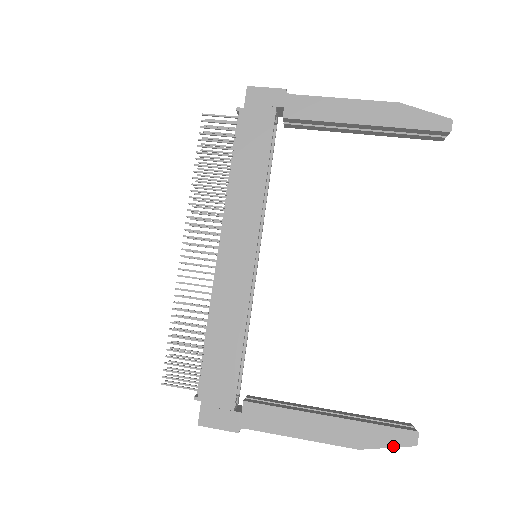
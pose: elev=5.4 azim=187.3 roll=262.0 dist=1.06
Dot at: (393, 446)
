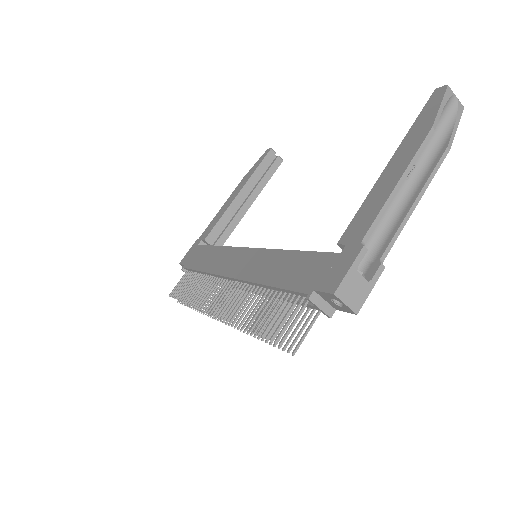
Dot at: (440, 102)
